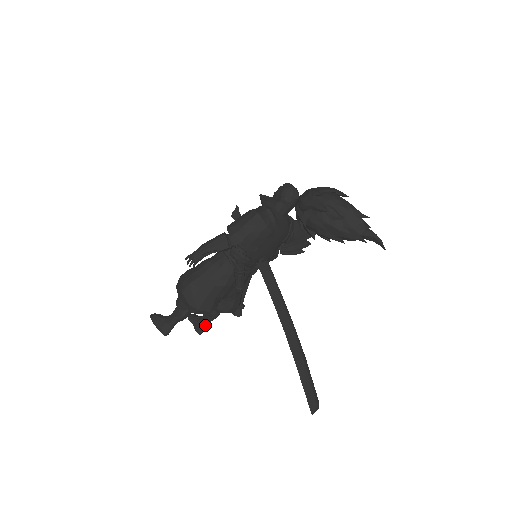
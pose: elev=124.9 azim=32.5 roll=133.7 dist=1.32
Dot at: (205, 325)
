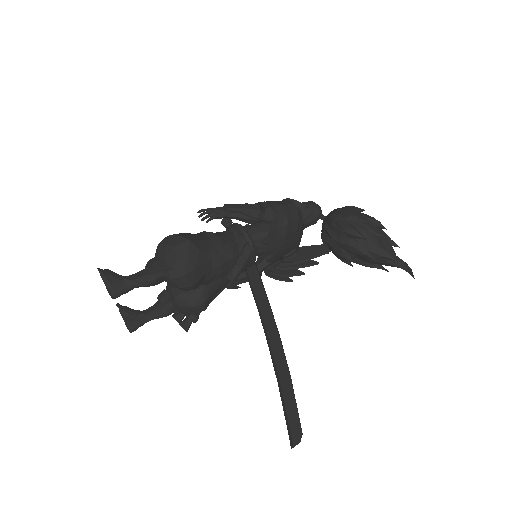
Dot at: (144, 321)
